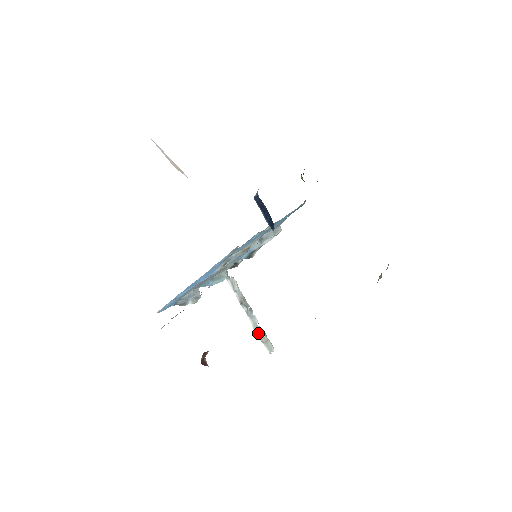
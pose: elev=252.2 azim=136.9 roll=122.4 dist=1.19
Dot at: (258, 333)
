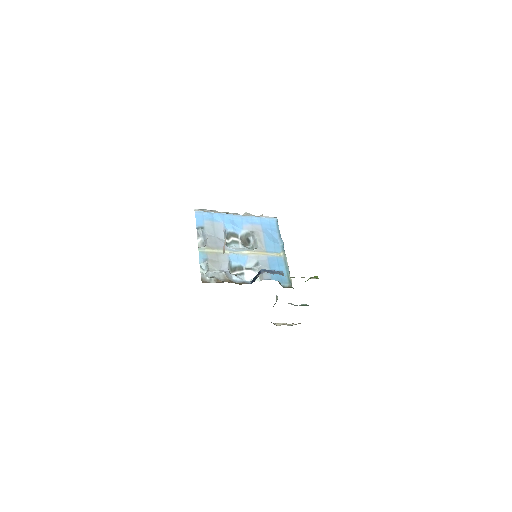
Dot at: occluded
